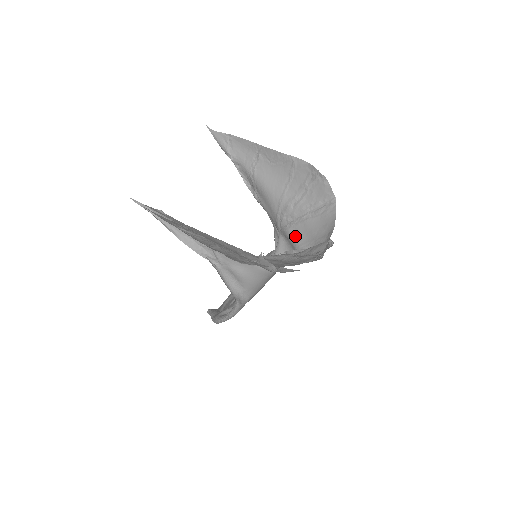
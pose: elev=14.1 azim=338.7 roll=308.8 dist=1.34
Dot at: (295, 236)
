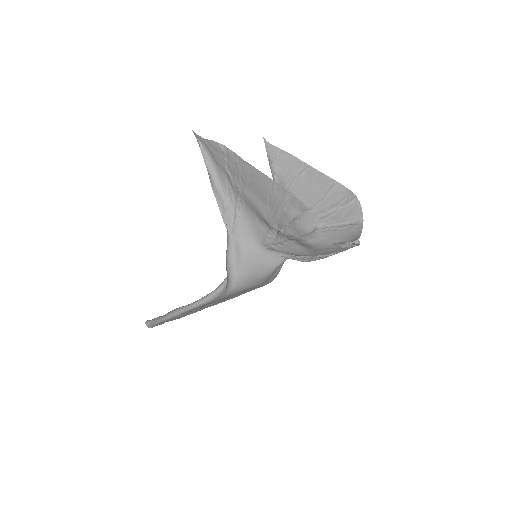
Dot at: occluded
